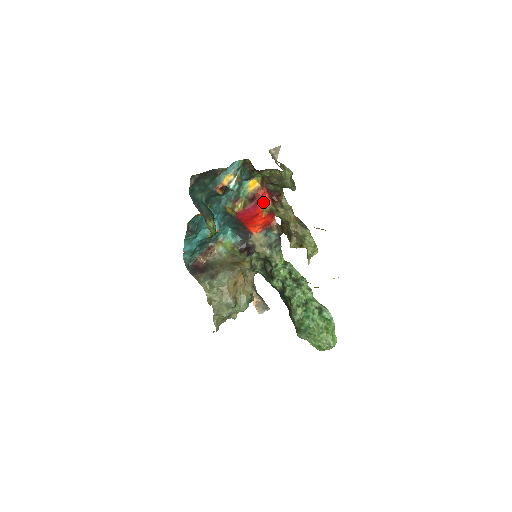
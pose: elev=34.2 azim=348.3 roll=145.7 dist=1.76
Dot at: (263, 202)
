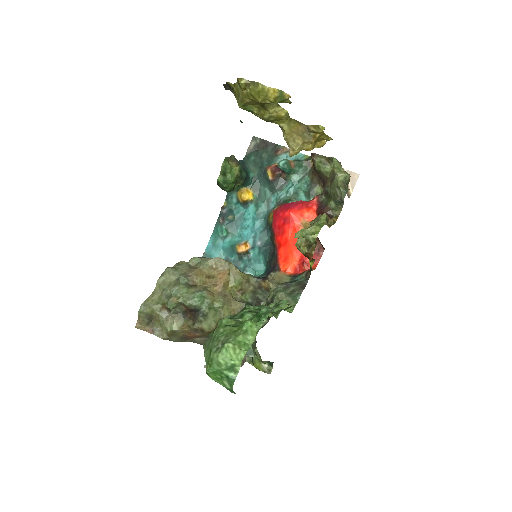
Dot at: (306, 211)
